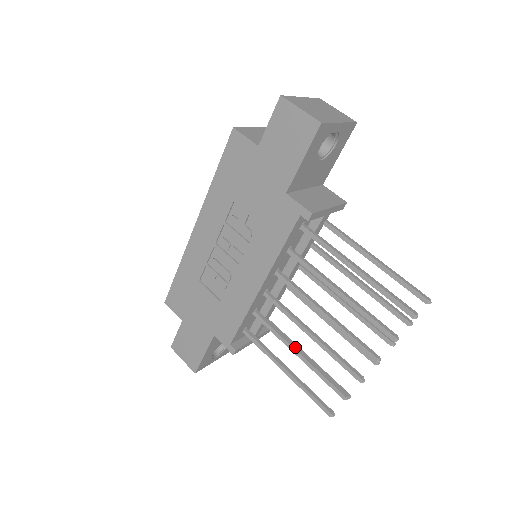
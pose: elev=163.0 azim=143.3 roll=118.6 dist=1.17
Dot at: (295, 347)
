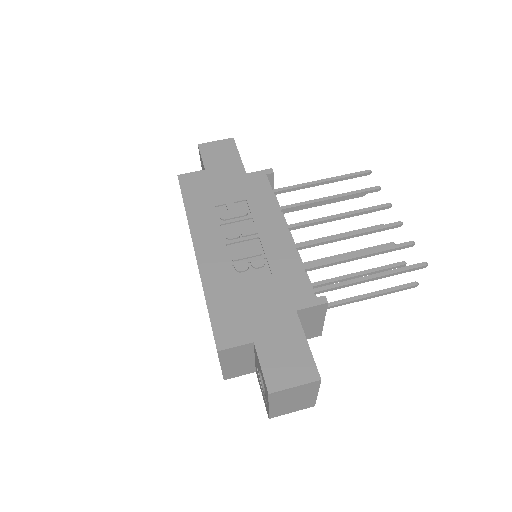
Dot at: (352, 256)
